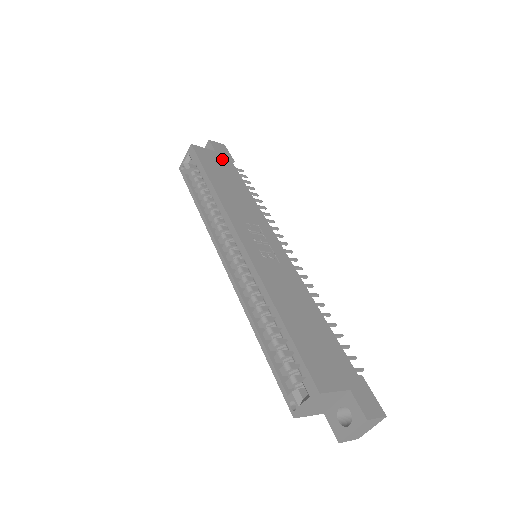
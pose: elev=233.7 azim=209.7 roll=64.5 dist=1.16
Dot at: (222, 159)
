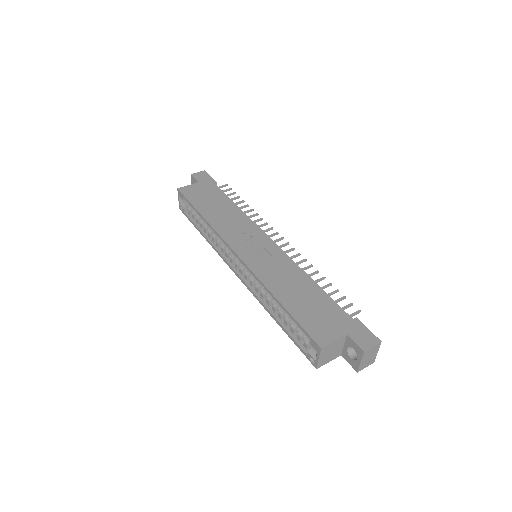
Dot at: (205, 186)
